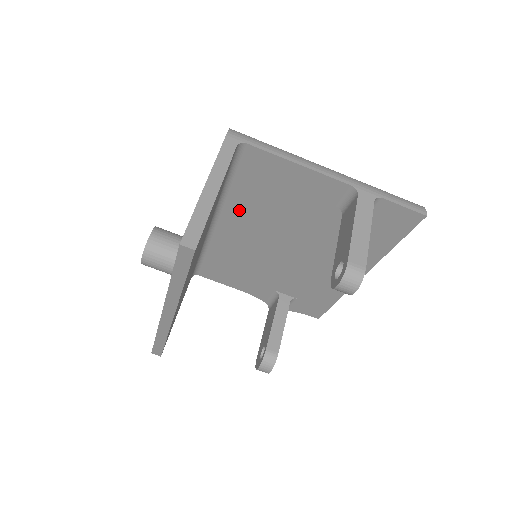
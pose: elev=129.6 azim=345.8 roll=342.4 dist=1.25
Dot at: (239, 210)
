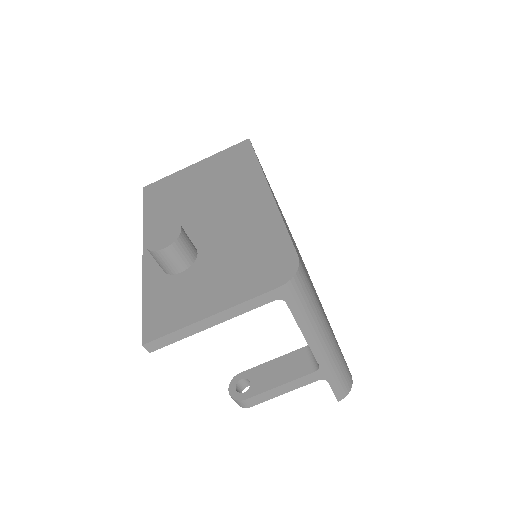
Dot at: occluded
